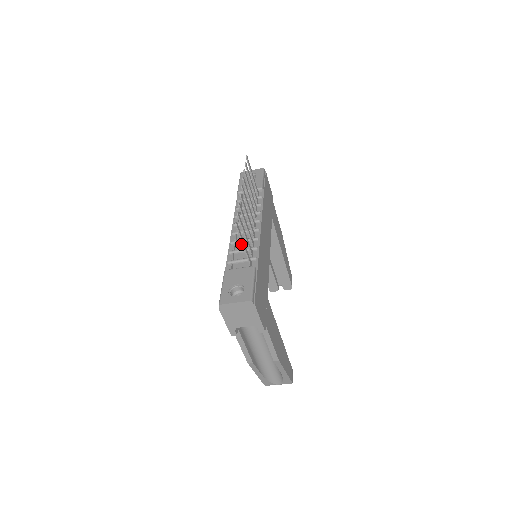
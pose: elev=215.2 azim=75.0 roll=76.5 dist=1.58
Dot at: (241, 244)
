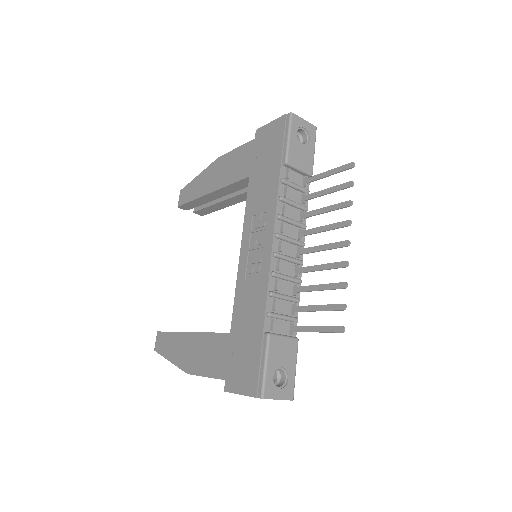
Dot at: (283, 281)
